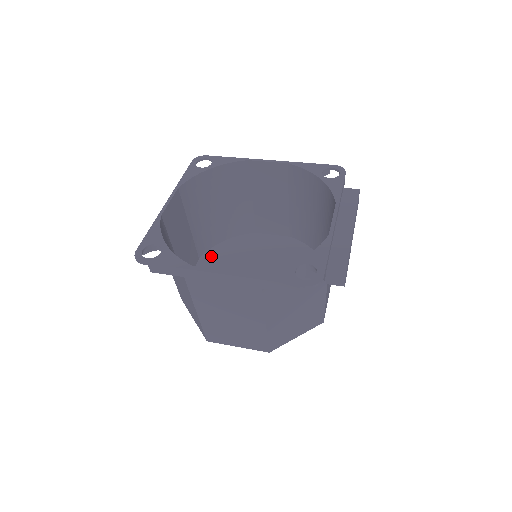
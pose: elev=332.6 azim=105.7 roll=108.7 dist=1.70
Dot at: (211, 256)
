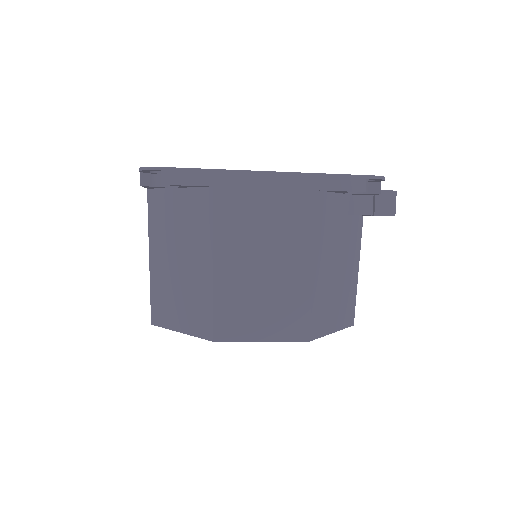
Dot at: occluded
